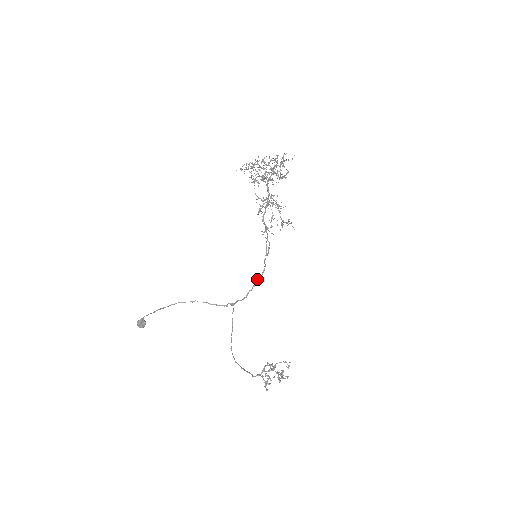
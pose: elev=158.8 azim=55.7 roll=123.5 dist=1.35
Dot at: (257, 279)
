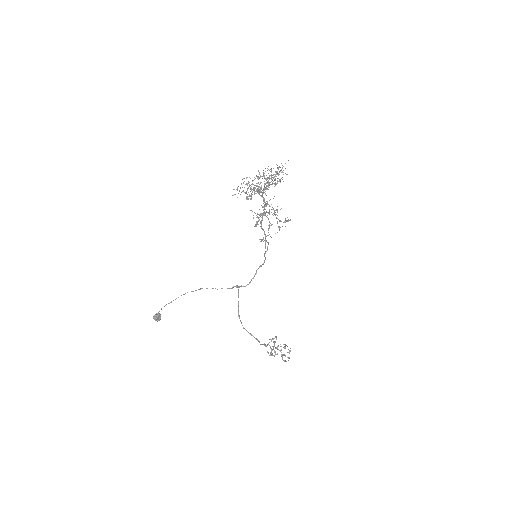
Dot at: (258, 268)
